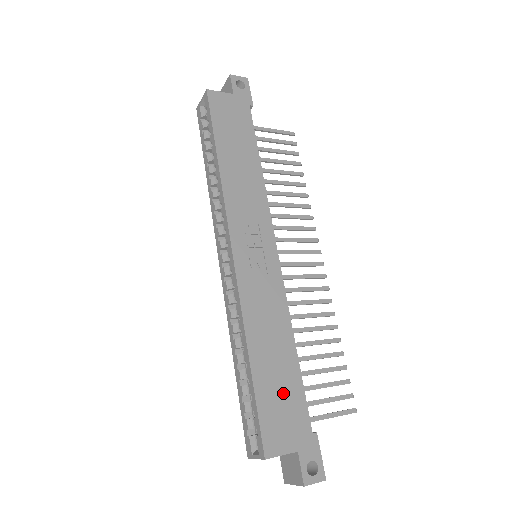
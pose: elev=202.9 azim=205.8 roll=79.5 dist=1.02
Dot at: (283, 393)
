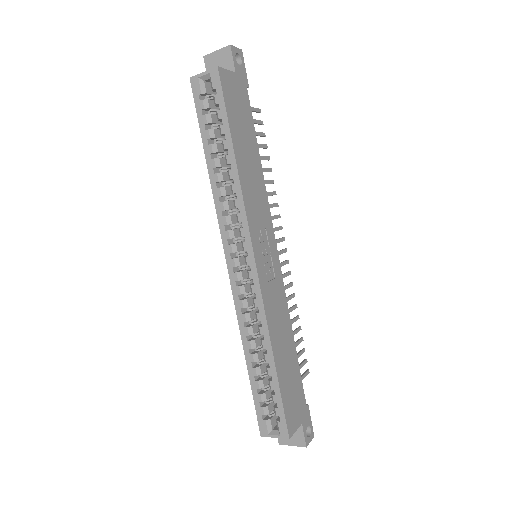
Dot at: (292, 382)
